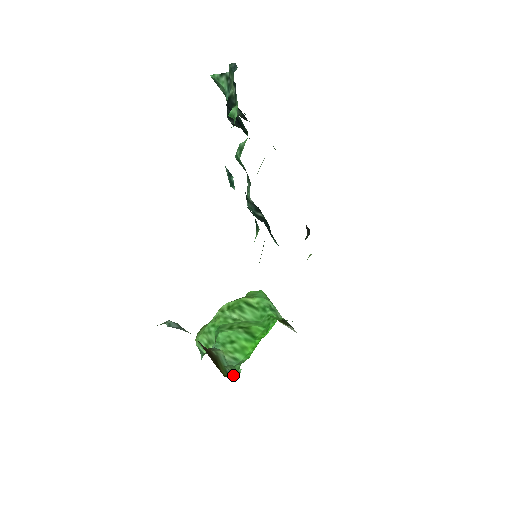
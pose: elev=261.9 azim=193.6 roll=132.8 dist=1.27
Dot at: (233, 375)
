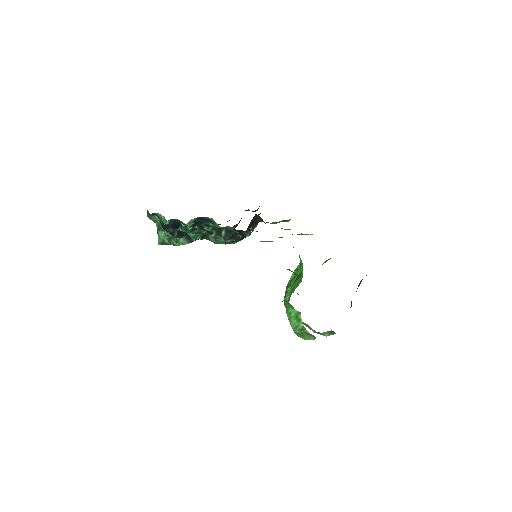
Dot at: occluded
